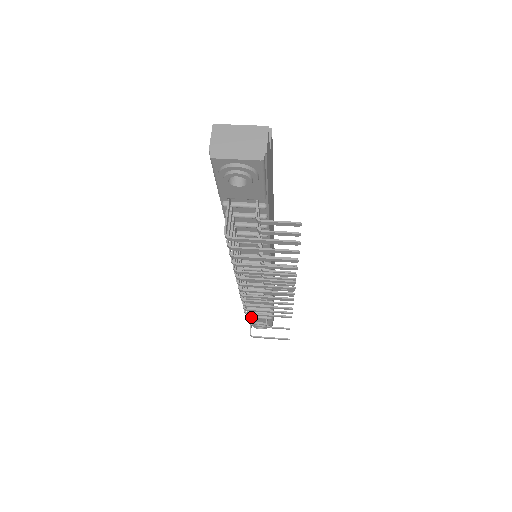
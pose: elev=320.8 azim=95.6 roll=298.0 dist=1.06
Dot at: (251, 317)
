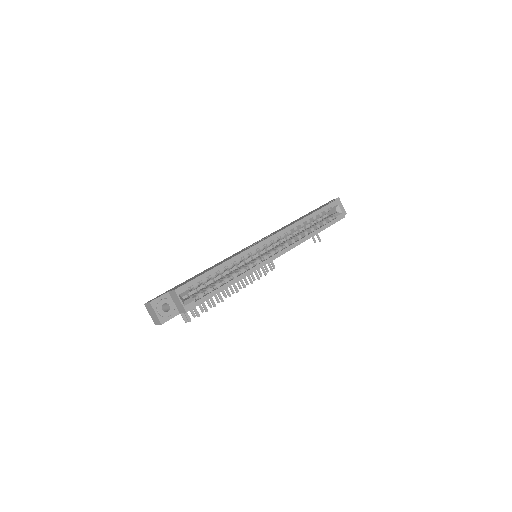
Dot at: occluded
